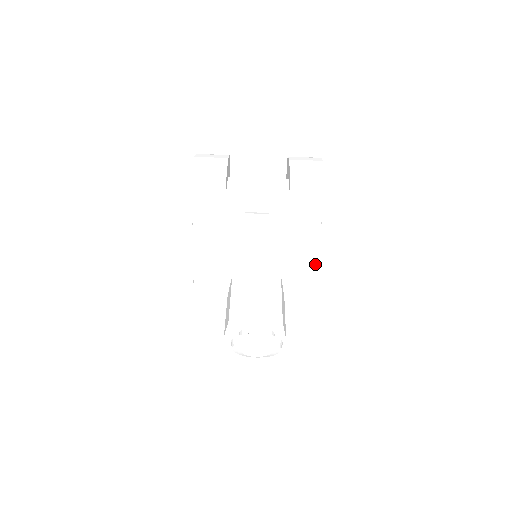
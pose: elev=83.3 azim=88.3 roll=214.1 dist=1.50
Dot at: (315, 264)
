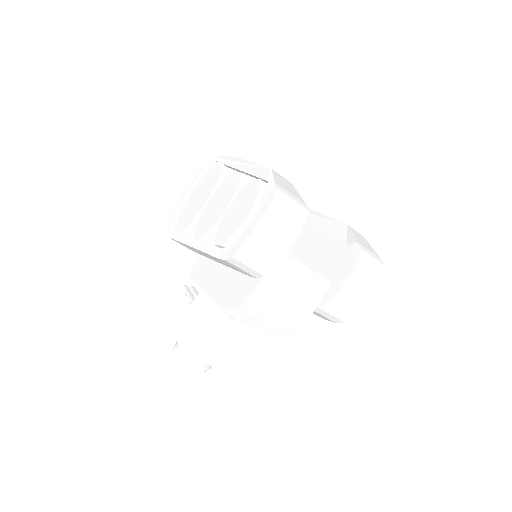
Dot at: occluded
